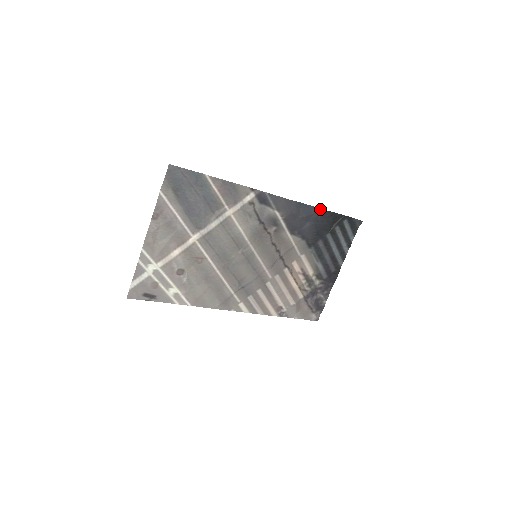
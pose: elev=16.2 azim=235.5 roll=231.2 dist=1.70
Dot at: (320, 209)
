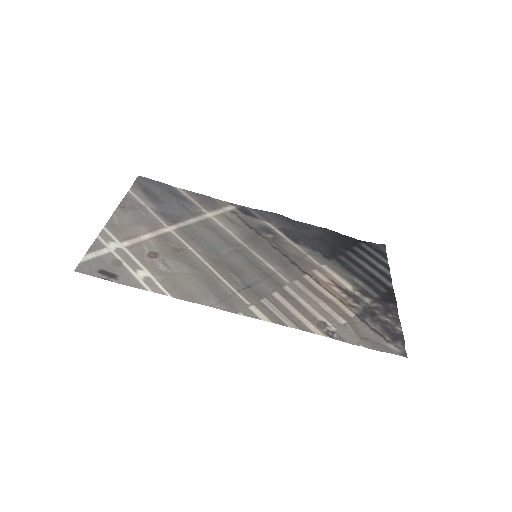
Dot at: (321, 228)
